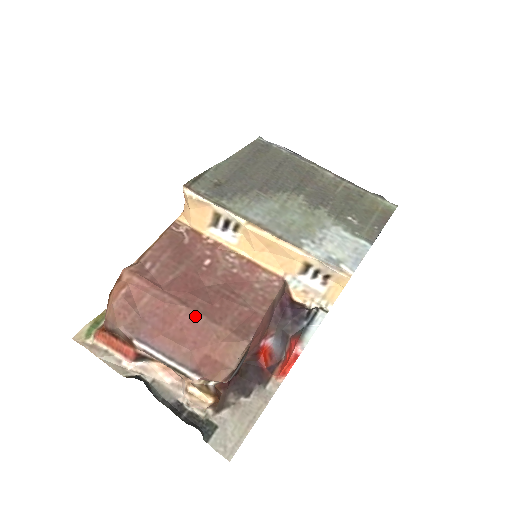
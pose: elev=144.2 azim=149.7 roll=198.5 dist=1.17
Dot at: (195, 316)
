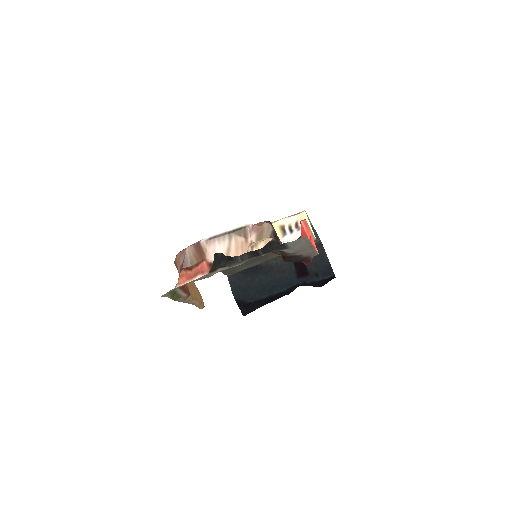
Dot at: occluded
